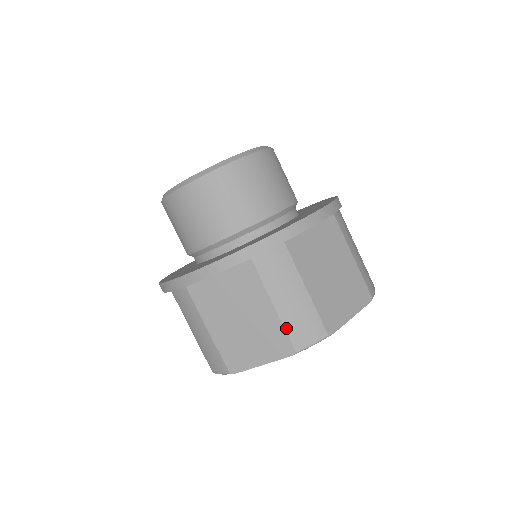
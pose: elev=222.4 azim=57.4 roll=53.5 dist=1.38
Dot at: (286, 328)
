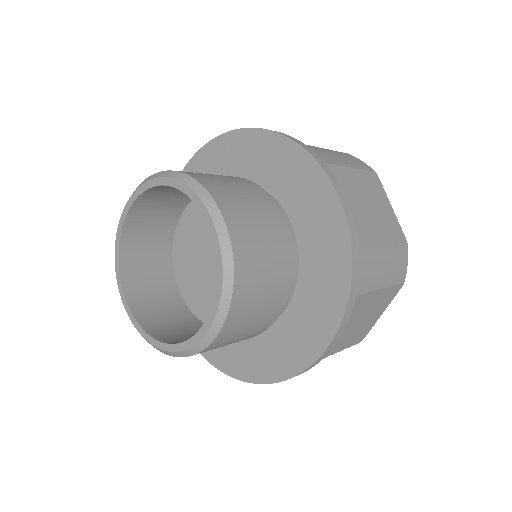
Dot at: occluded
